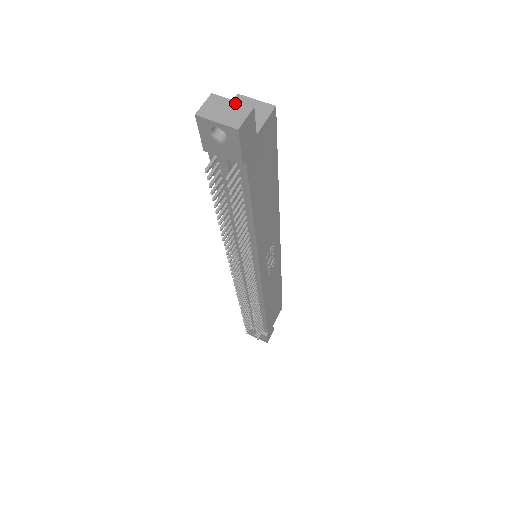
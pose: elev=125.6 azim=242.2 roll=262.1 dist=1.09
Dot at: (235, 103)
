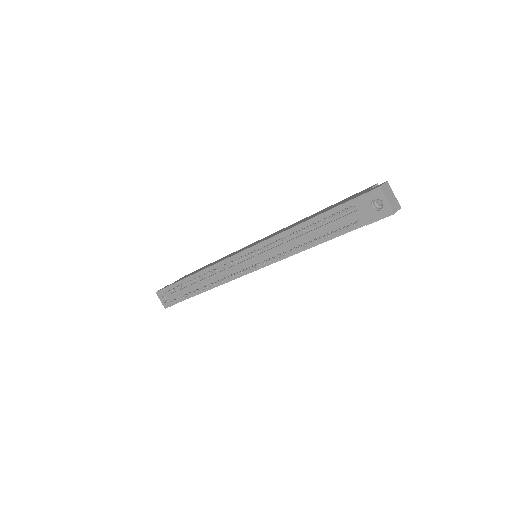
Dot at: (395, 197)
